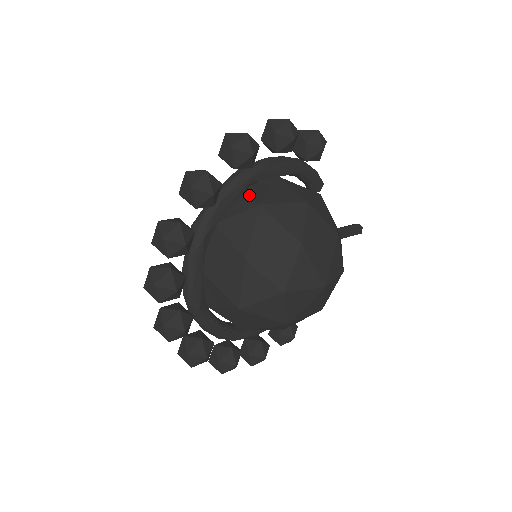
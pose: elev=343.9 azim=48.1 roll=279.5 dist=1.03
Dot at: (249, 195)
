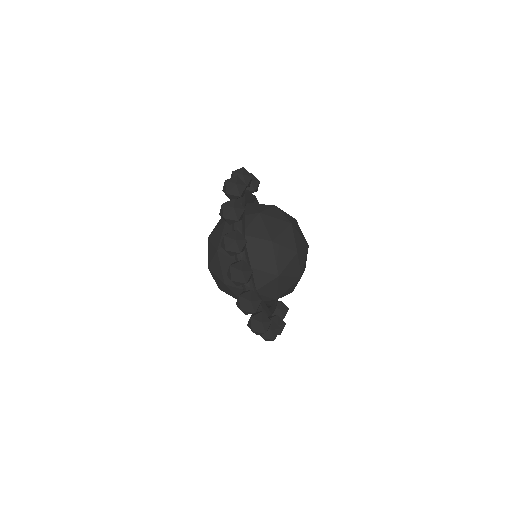
Dot at: (246, 214)
